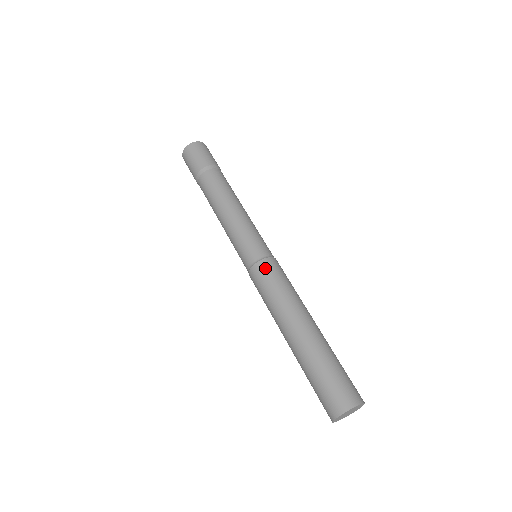
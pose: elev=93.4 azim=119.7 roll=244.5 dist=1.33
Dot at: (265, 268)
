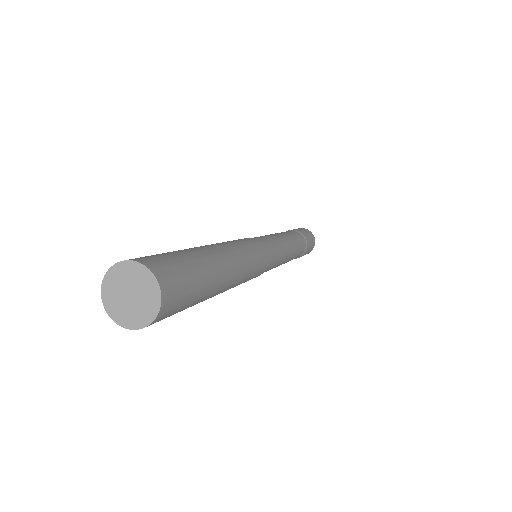
Dot at: (253, 240)
